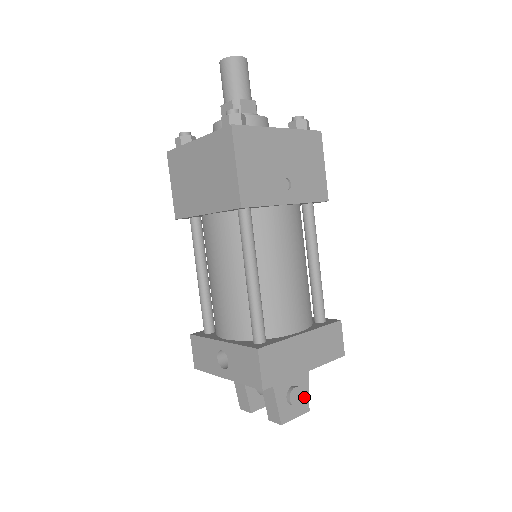
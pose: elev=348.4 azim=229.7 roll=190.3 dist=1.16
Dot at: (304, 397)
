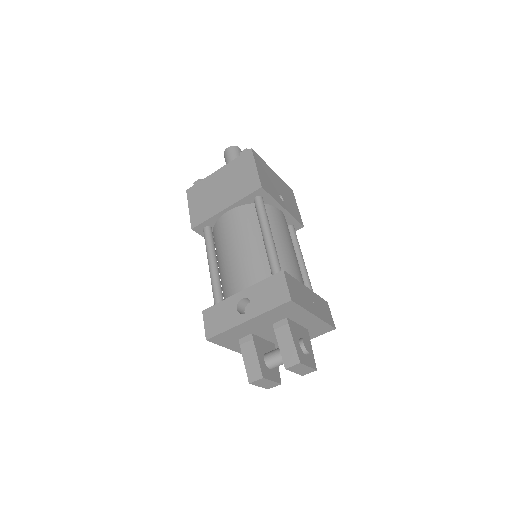
Dot at: (311, 355)
